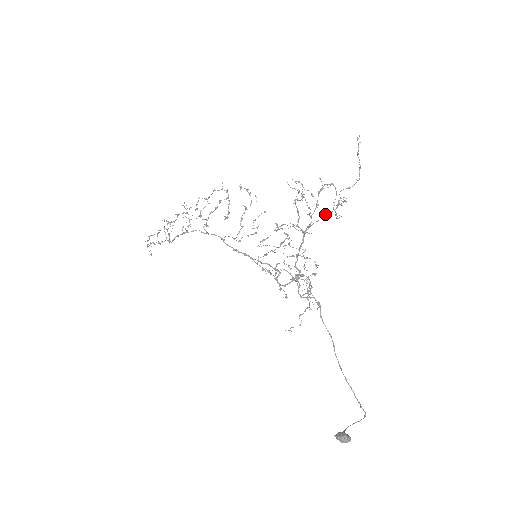
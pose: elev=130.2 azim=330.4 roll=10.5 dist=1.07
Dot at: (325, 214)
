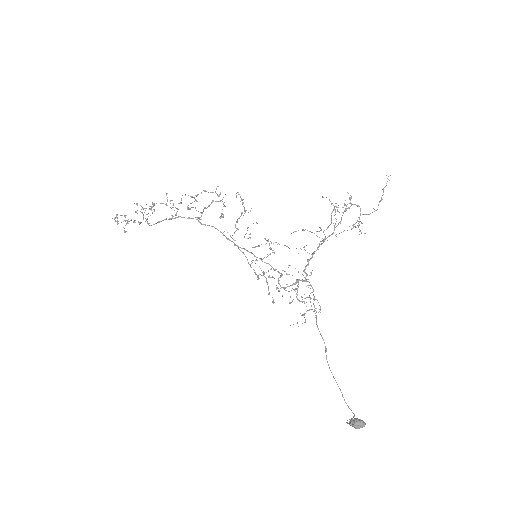
Dot at: occluded
